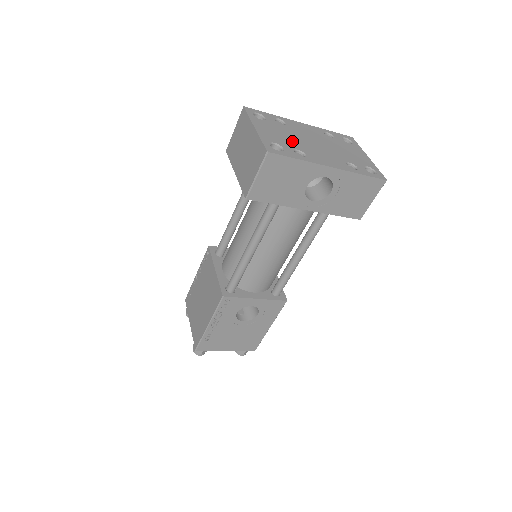
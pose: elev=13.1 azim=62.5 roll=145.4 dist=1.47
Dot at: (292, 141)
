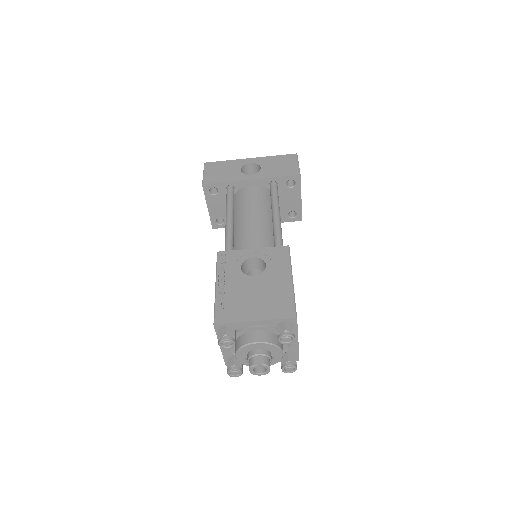
Dot at: occluded
